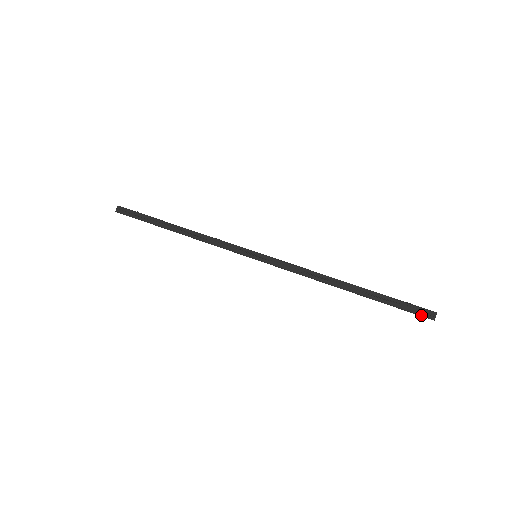
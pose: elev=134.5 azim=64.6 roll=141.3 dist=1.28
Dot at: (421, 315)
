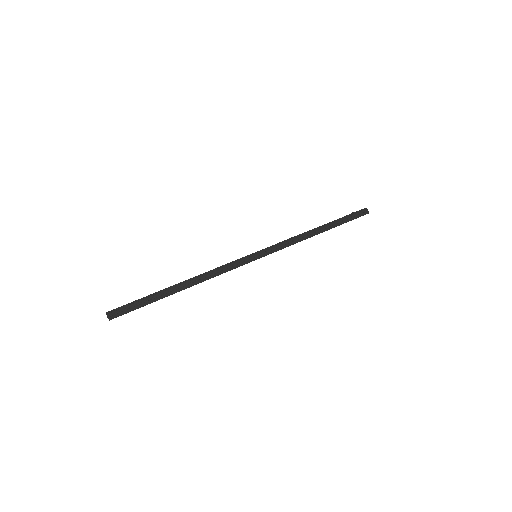
Dot at: (362, 215)
